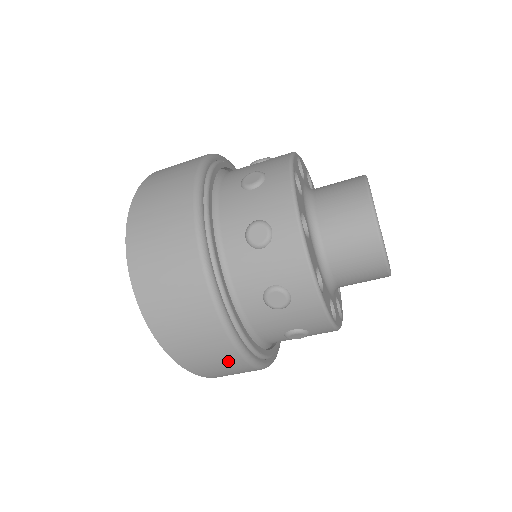
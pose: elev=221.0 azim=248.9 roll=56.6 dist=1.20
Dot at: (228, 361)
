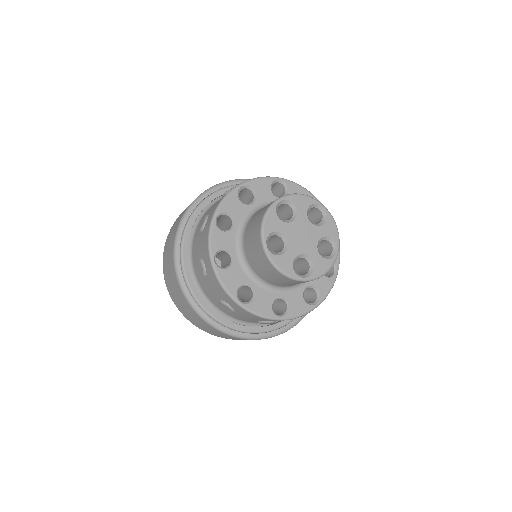
Dot at: (232, 337)
